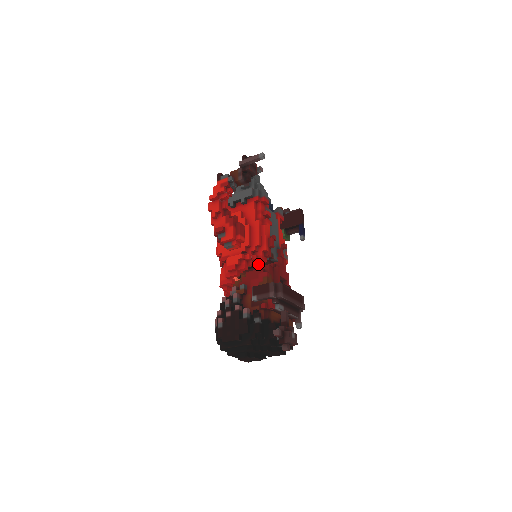
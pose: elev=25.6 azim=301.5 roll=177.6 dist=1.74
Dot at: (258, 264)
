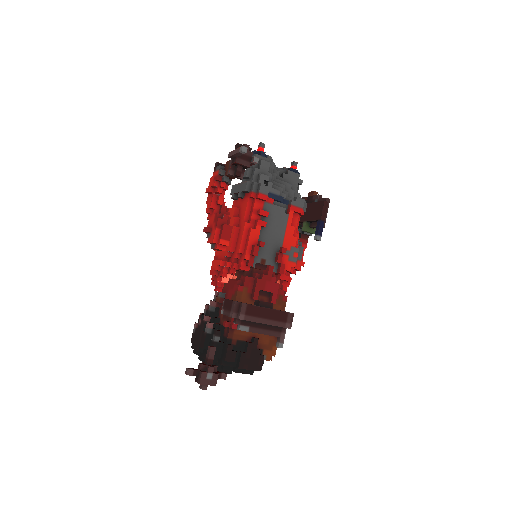
Dot at: occluded
